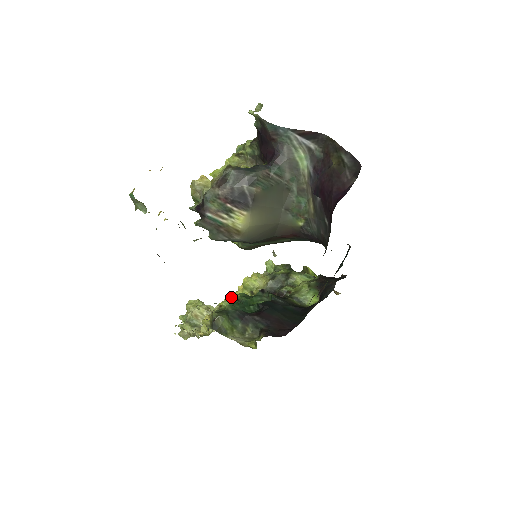
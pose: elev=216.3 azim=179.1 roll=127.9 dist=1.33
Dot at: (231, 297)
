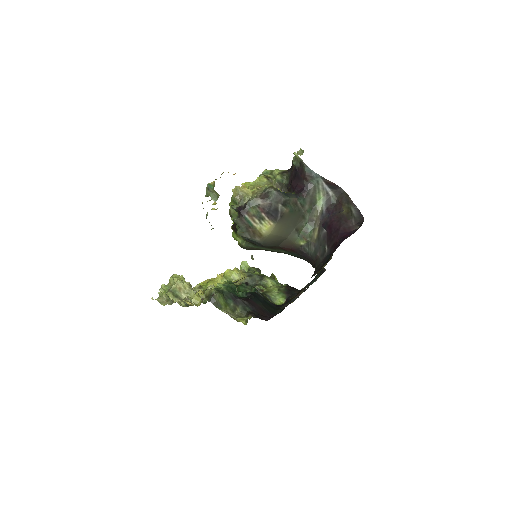
Dot at: (211, 281)
